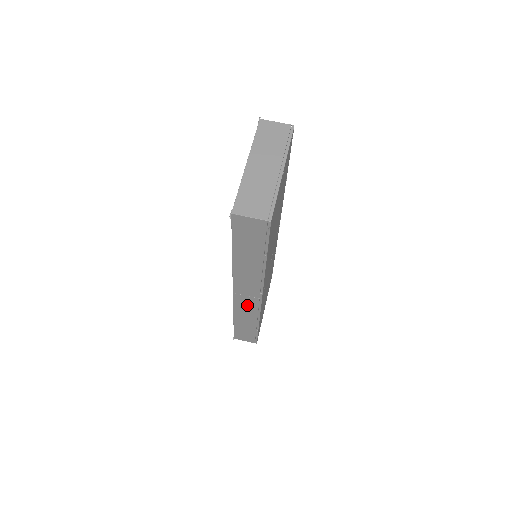
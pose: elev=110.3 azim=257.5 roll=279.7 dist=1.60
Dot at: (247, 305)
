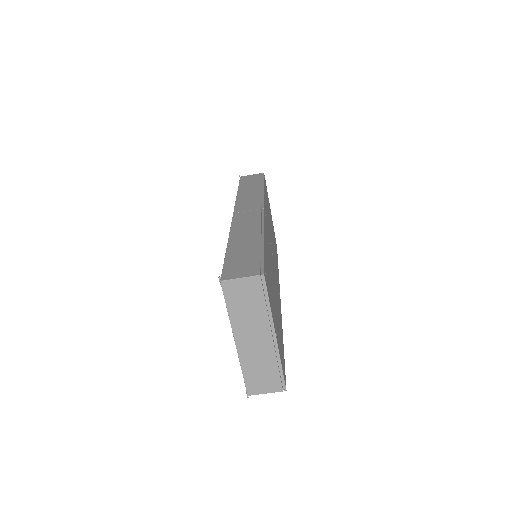
Dot at: occluded
